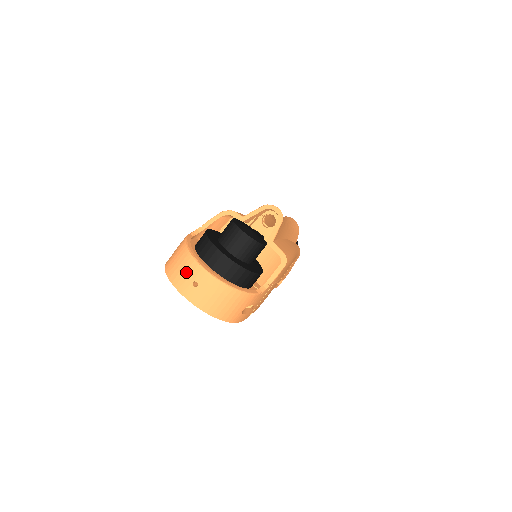
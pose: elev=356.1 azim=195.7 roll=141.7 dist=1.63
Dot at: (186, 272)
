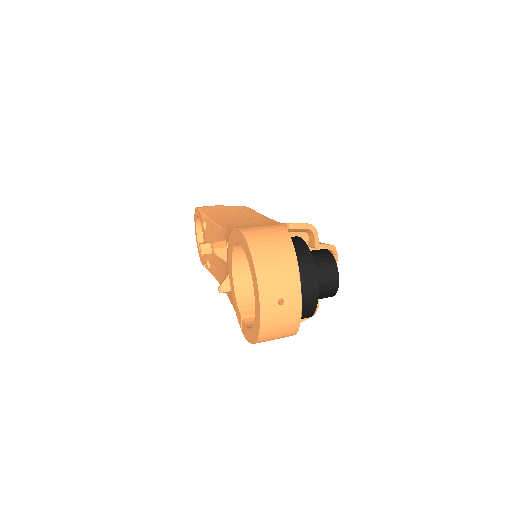
Dot at: (282, 282)
